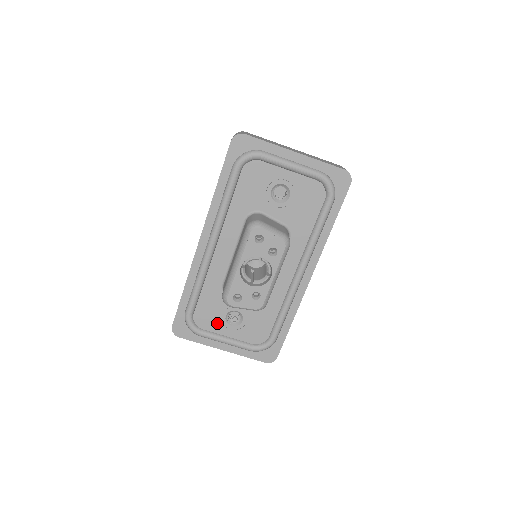
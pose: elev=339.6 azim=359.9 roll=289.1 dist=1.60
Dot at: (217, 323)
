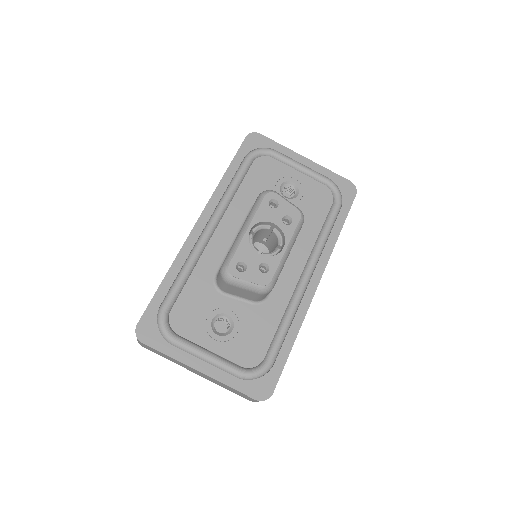
Dot at: (199, 328)
